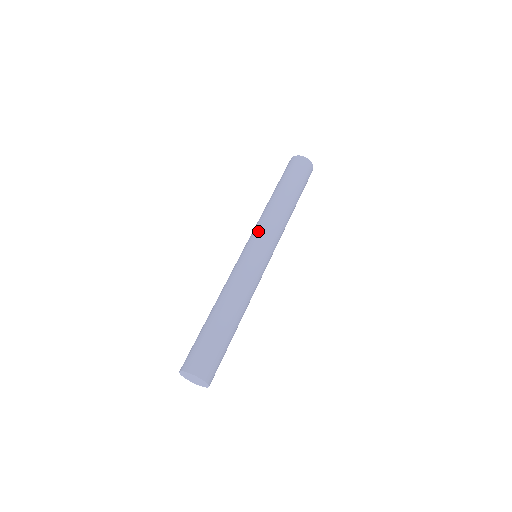
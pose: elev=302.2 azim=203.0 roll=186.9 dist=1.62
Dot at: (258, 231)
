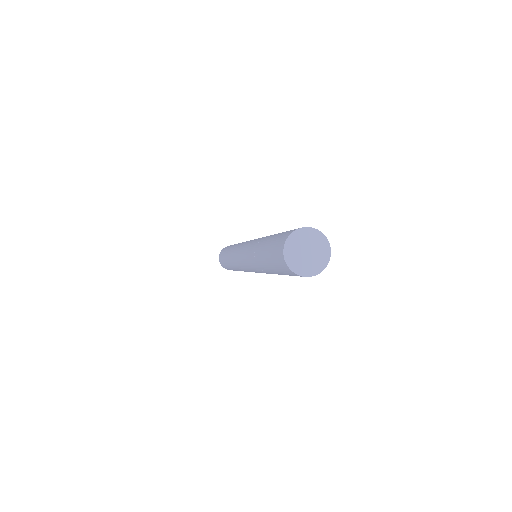
Dot at: (236, 251)
